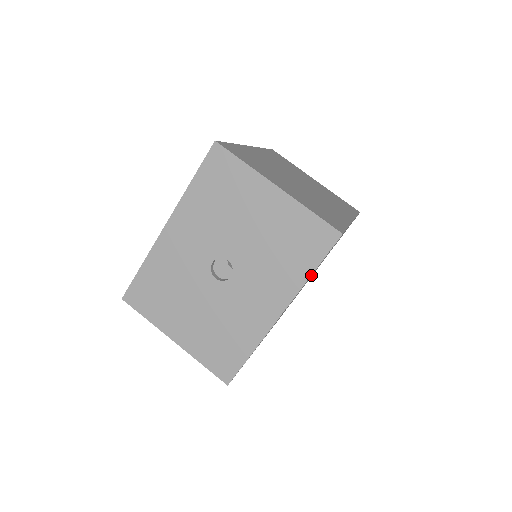
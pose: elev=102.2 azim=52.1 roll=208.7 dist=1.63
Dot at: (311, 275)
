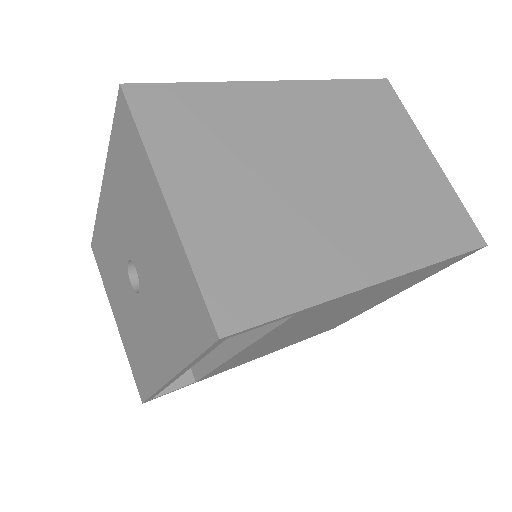
Dot at: (253, 342)
